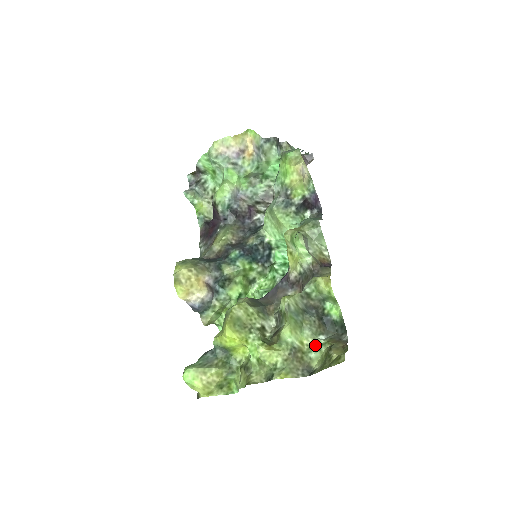
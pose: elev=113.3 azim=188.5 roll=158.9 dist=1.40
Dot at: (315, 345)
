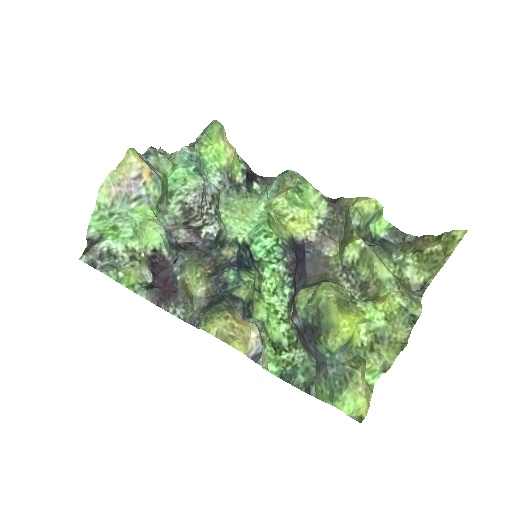
Dot at: (399, 266)
